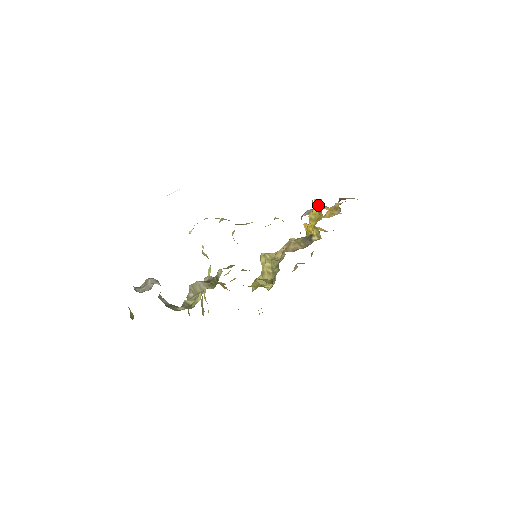
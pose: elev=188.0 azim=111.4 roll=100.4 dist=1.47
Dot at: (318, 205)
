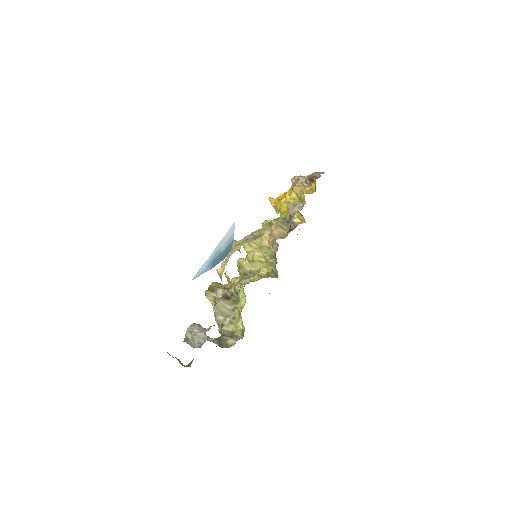
Dot at: occluded
